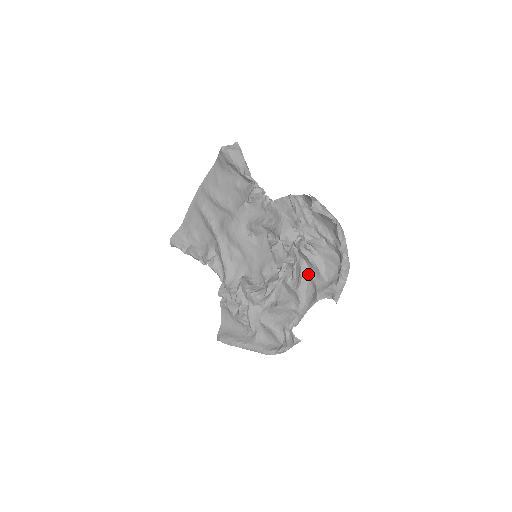
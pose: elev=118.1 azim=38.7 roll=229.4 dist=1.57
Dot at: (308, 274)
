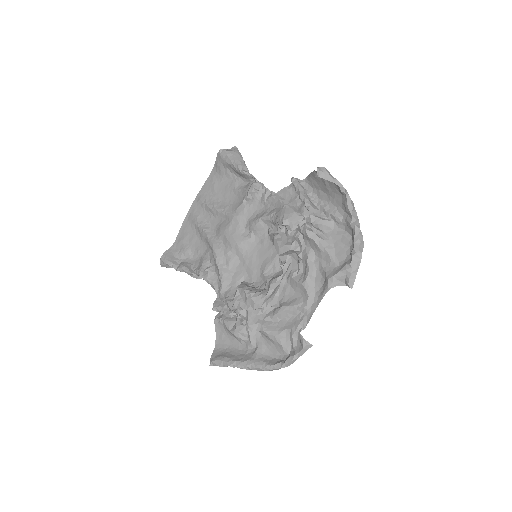
Dot at: (316, 263)
